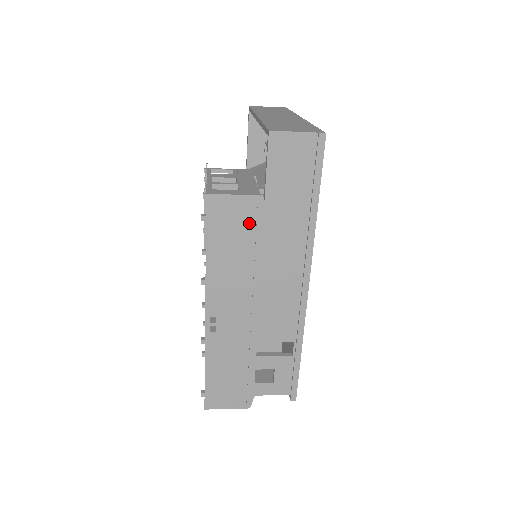
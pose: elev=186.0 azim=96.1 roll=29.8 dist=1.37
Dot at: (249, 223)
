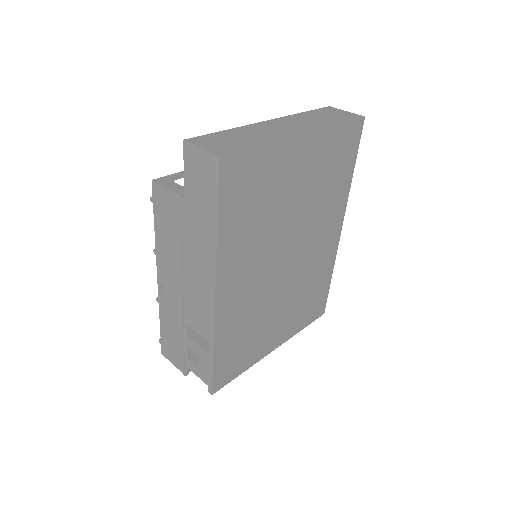
Dot at: (176, 218)
